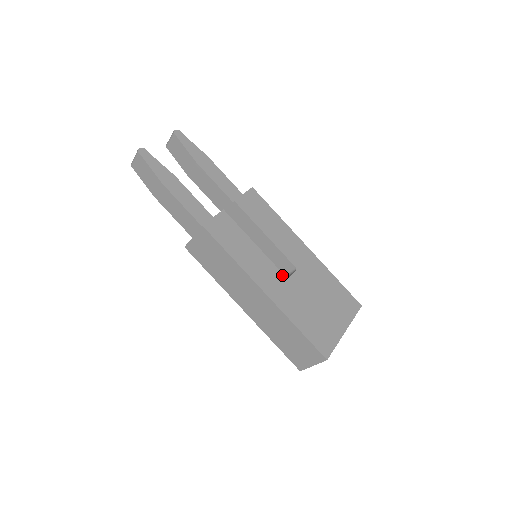
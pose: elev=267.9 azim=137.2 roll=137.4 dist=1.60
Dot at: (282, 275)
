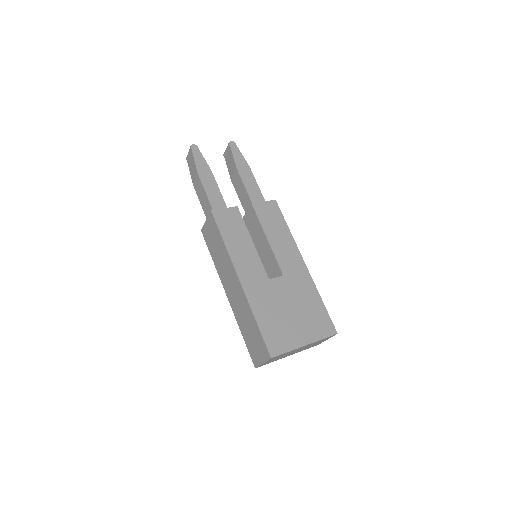
Dot at: (265, 274)
